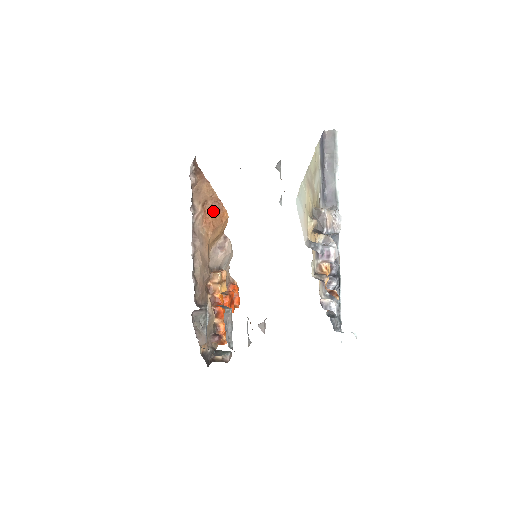
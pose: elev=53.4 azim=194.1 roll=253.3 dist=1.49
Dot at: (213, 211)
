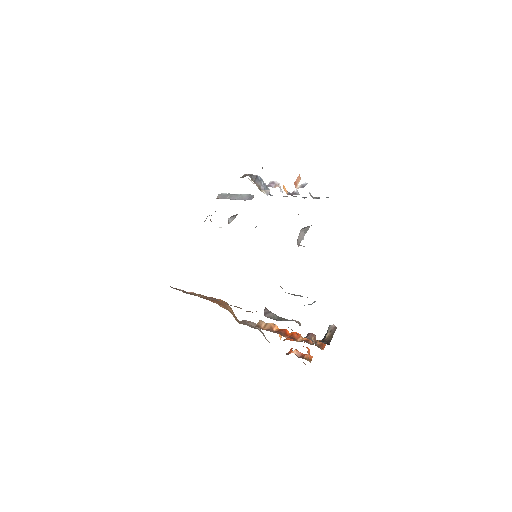
Dot at: (212, 300)
